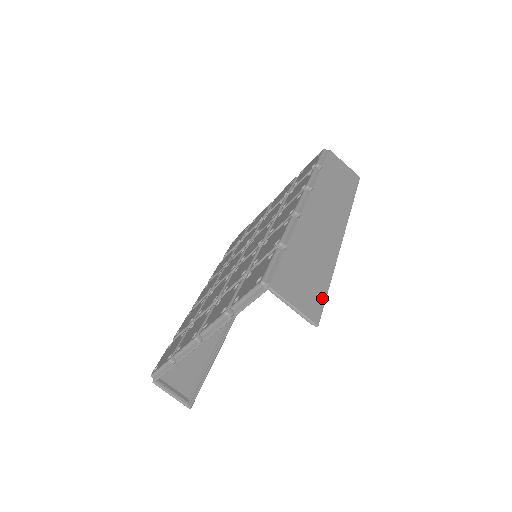
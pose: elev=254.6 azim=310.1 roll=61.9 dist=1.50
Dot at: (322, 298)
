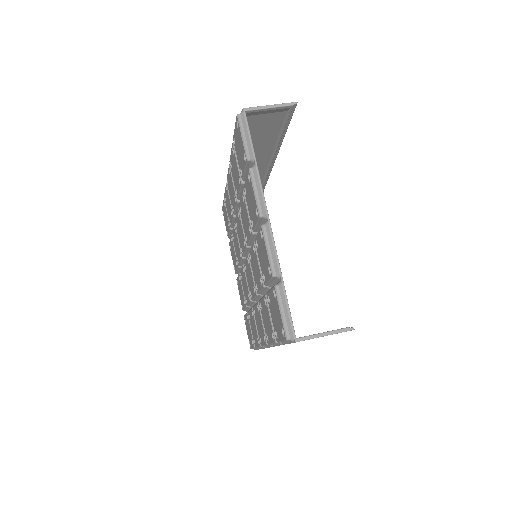
Dot at: (287, 120)
